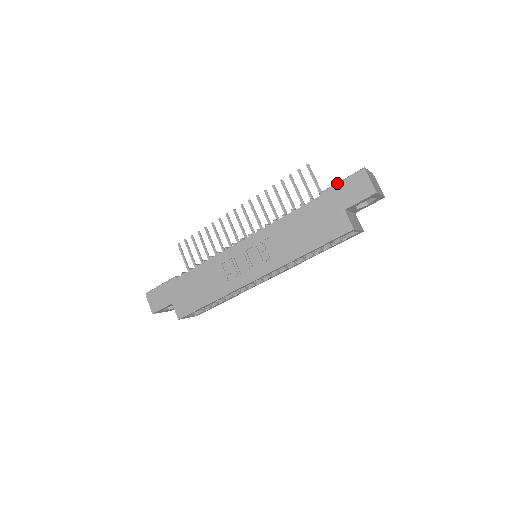
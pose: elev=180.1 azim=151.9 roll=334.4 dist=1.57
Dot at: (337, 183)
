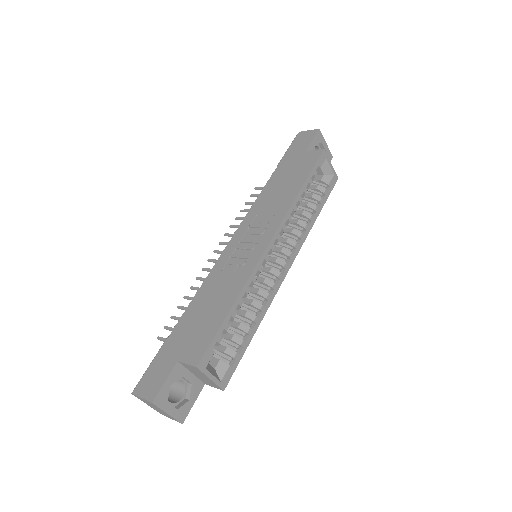
Dot at: (286, 152)
